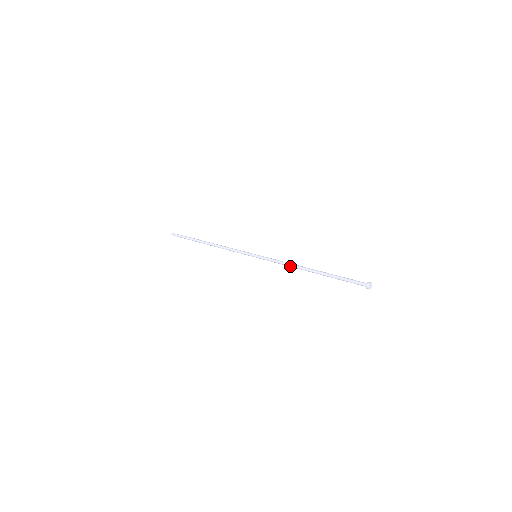
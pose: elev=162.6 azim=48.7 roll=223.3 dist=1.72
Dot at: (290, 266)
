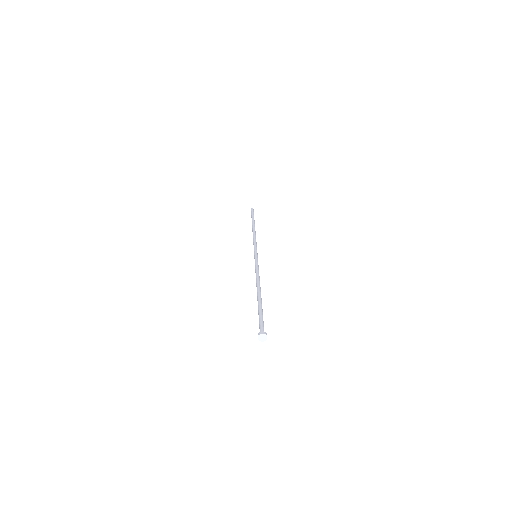
Dot at: (256, 277)
